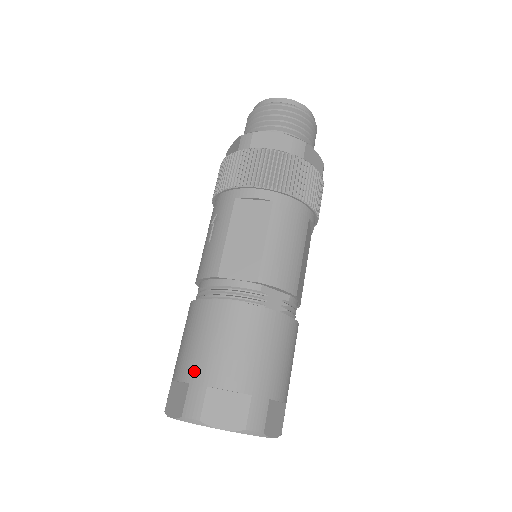
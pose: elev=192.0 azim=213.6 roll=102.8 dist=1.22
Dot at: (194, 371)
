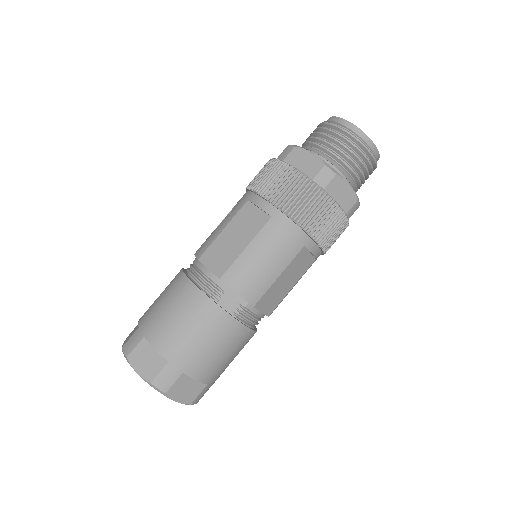
Dot at: (145, 321)
